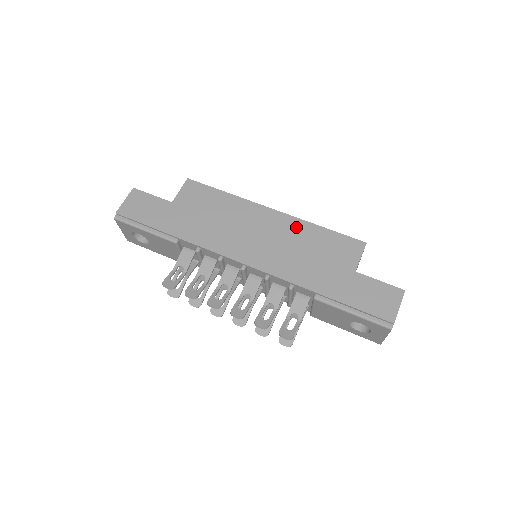
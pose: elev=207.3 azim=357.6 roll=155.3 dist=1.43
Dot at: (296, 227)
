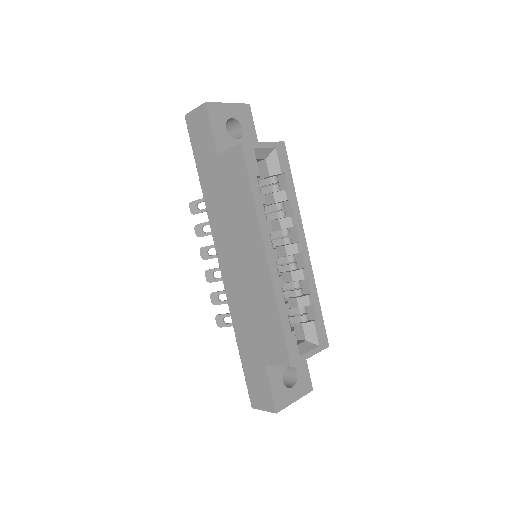
Dot at: (266, 291)
